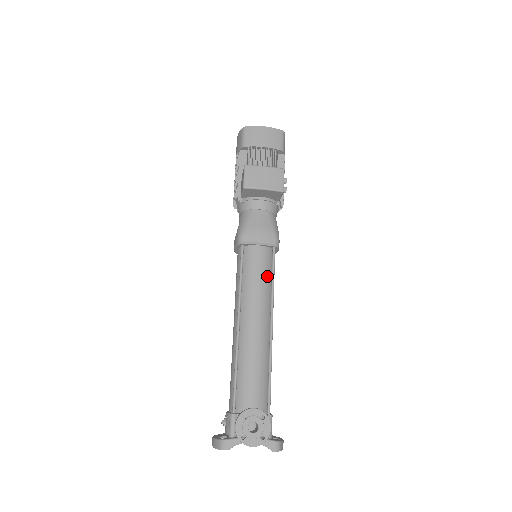
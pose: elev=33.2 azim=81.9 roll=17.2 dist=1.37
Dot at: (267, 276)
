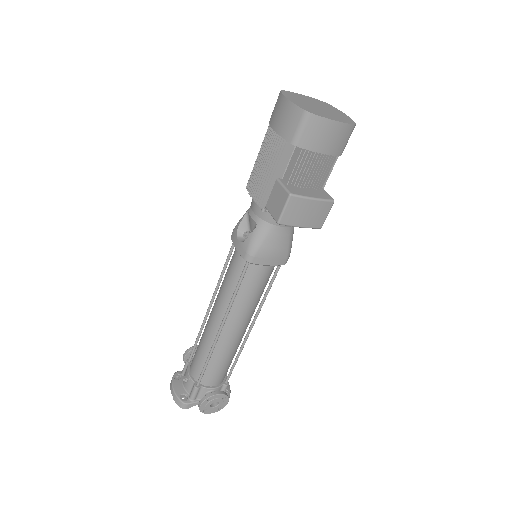
Dot at: (263, 289)
